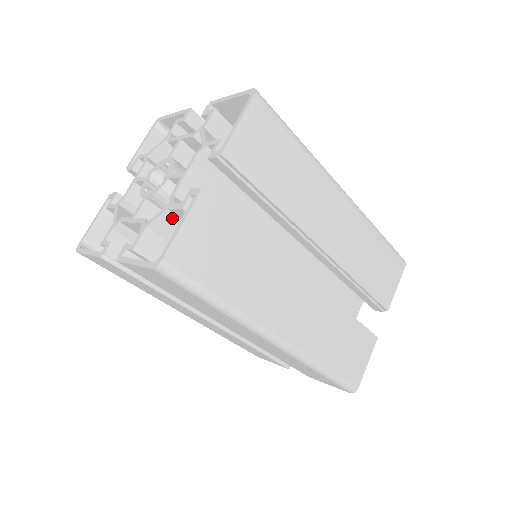
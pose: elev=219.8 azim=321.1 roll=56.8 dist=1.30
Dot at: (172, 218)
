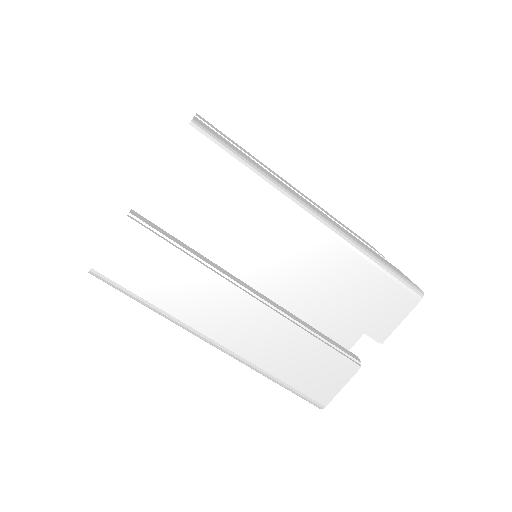
Dot at: occluded
